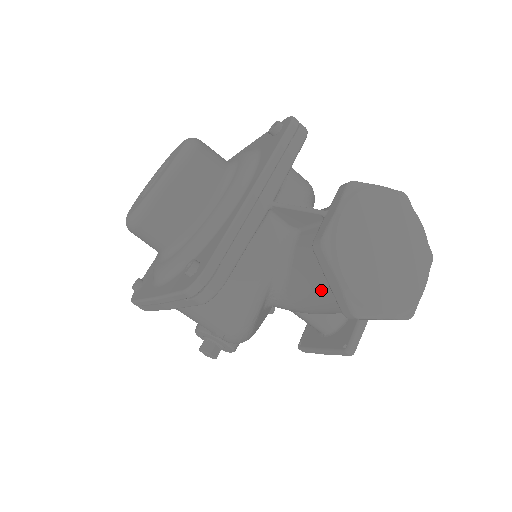
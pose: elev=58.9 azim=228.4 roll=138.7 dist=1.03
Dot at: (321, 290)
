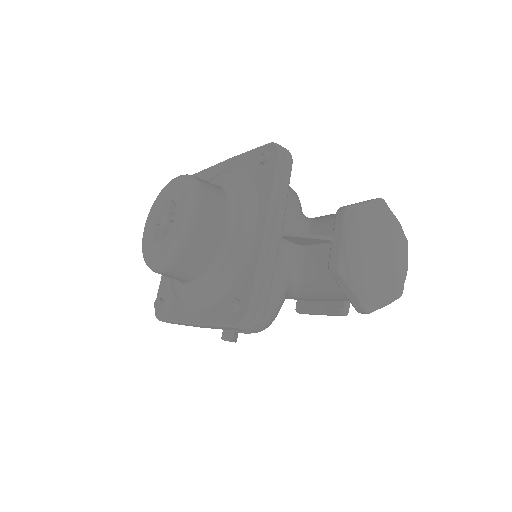
Dot at: (334, 294)
